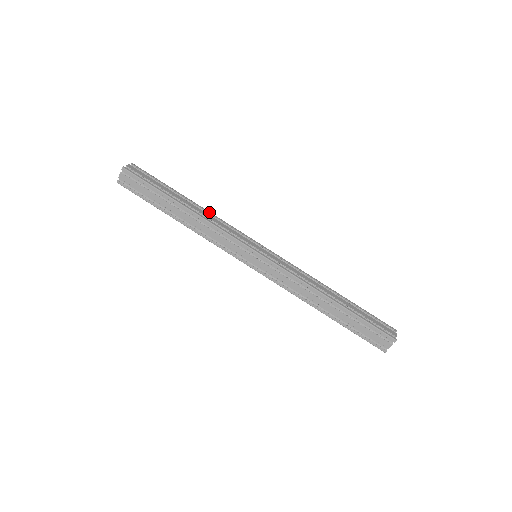
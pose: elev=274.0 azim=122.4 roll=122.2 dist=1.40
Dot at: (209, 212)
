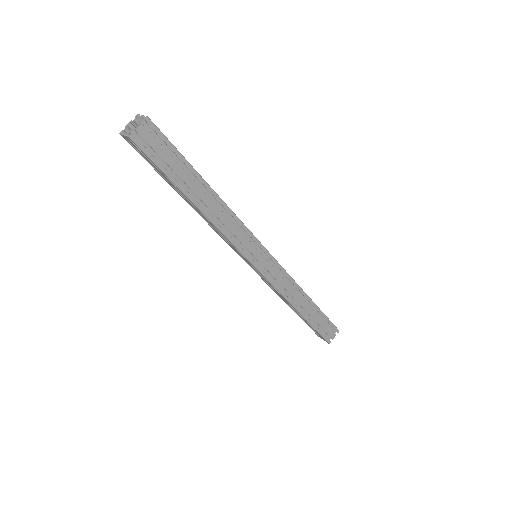
Dot at: (227, 208)
